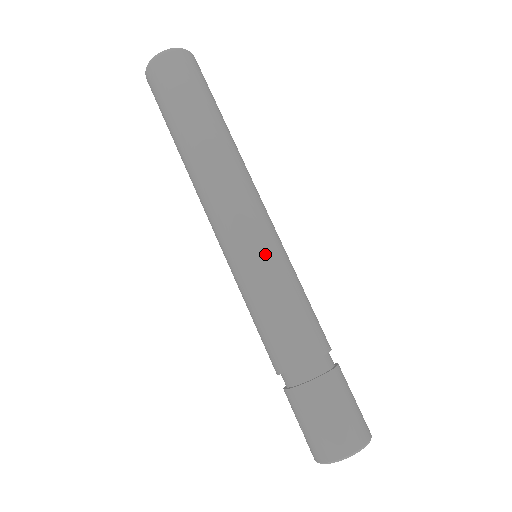
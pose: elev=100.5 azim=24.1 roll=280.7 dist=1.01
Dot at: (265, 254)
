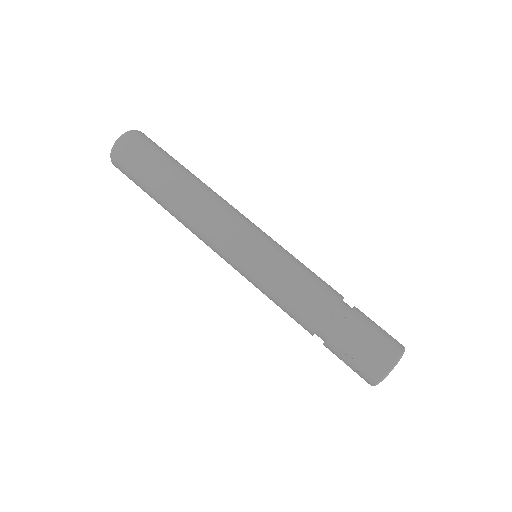
Dot at: (271, 242)
